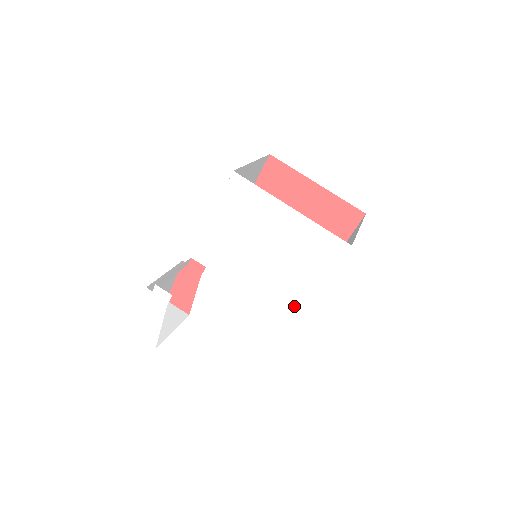
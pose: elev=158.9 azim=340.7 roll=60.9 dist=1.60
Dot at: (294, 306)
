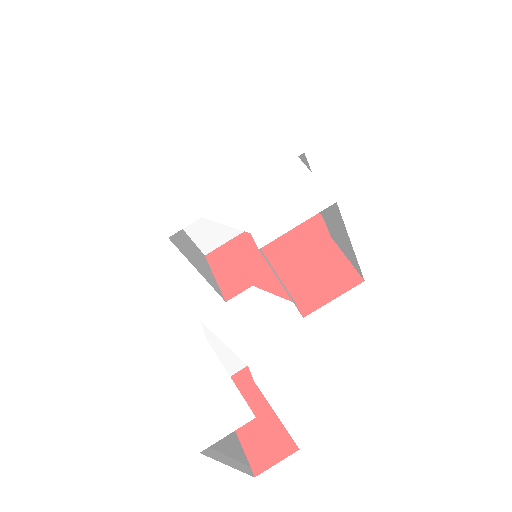
Dot at: (300, 173)
